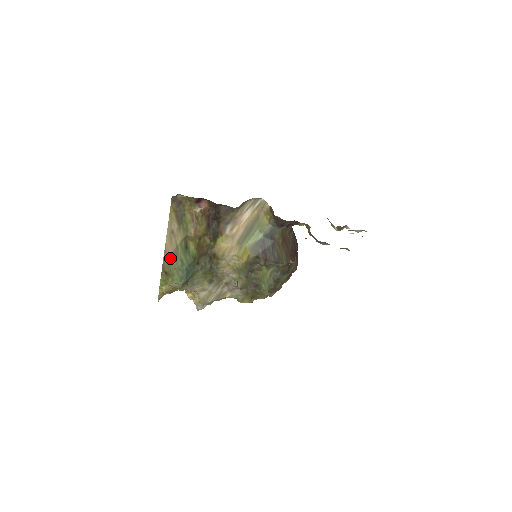
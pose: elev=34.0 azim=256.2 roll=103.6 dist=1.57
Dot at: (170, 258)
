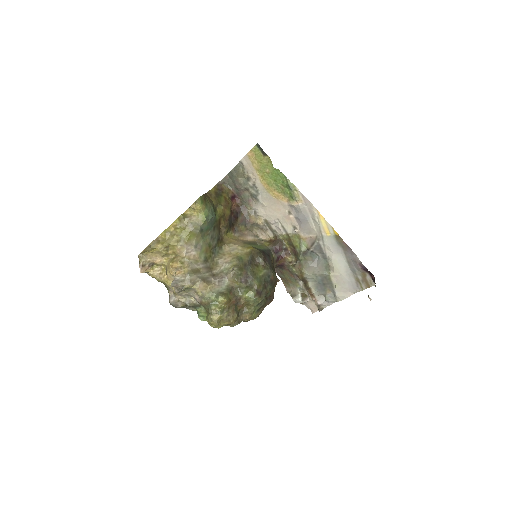
Dot at: (208, 198)
